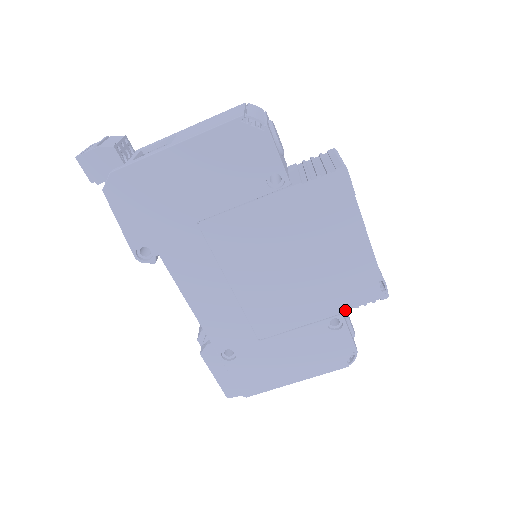
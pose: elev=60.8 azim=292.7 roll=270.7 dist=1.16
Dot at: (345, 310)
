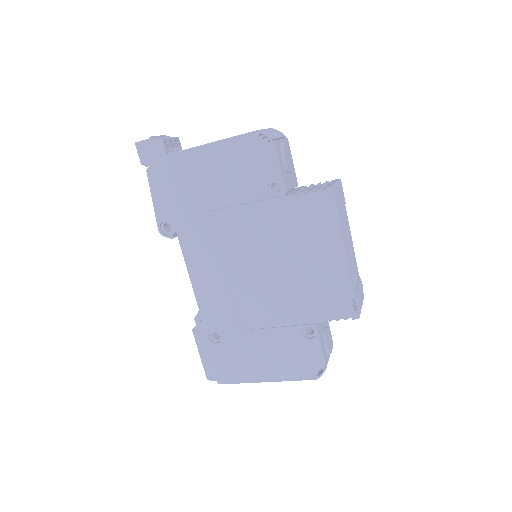
Dot at: (319, 321)
